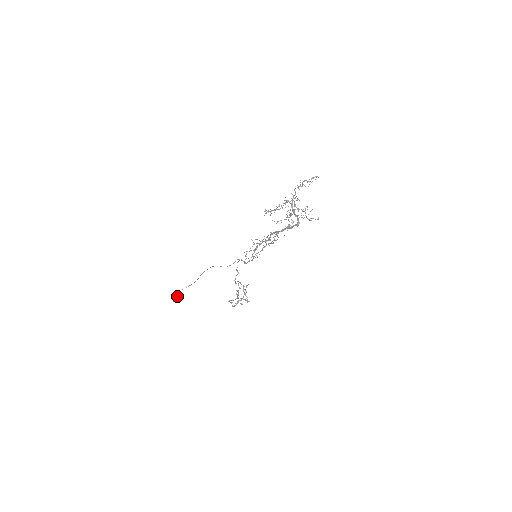
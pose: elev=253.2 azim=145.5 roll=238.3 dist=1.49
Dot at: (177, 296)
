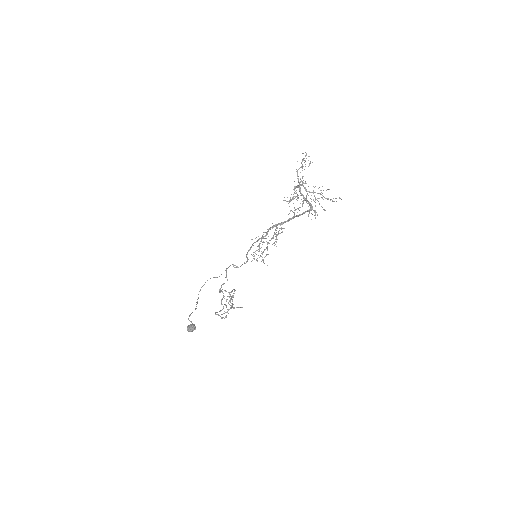
Dot at: (191, 324)
